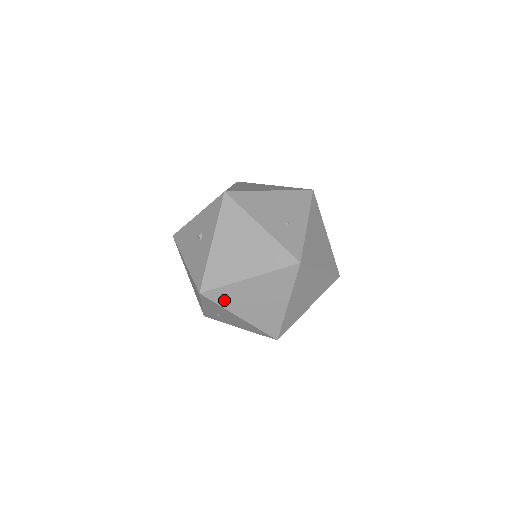
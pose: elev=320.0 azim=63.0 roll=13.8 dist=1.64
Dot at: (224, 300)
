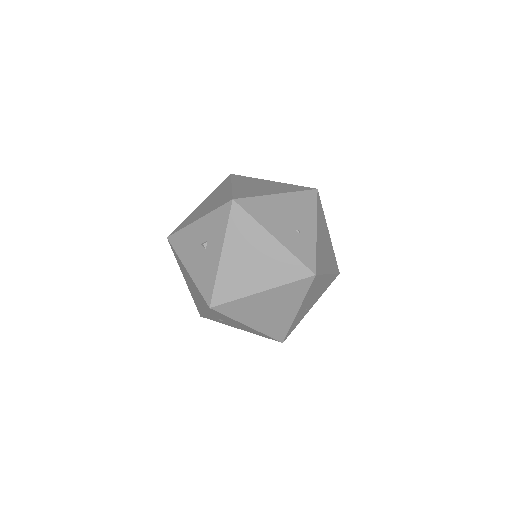
Dot at: (234, 312)
